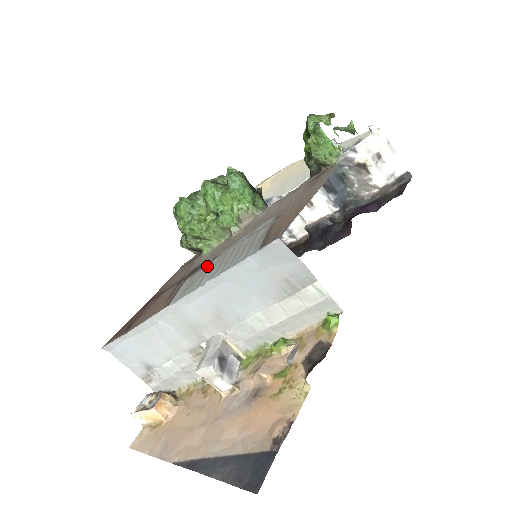
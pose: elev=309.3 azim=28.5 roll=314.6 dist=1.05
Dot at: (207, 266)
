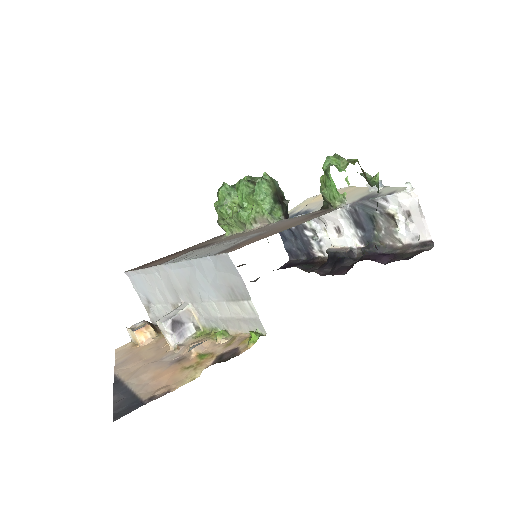
Dot at: (206, 247)
